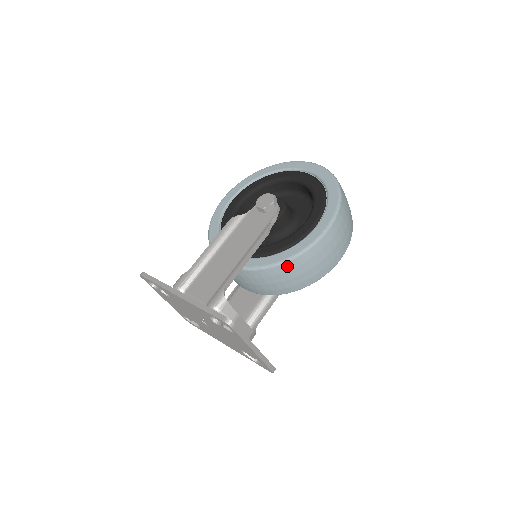
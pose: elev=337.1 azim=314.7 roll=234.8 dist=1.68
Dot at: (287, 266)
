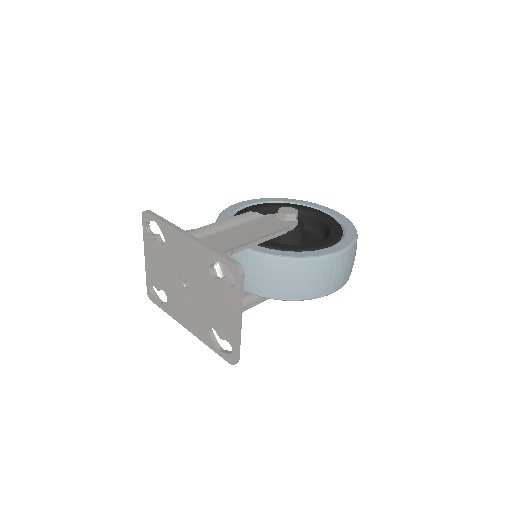
Dot at: (295, 264)
